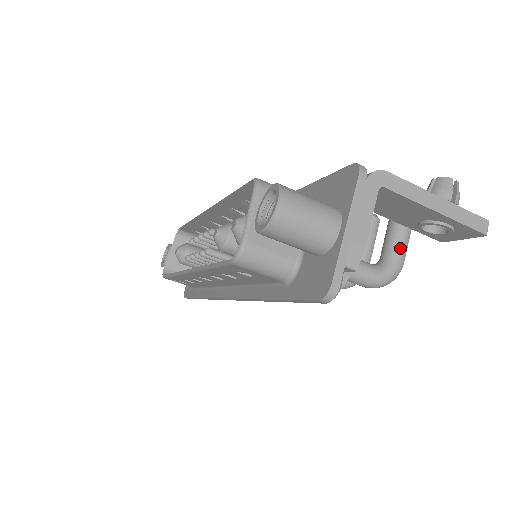
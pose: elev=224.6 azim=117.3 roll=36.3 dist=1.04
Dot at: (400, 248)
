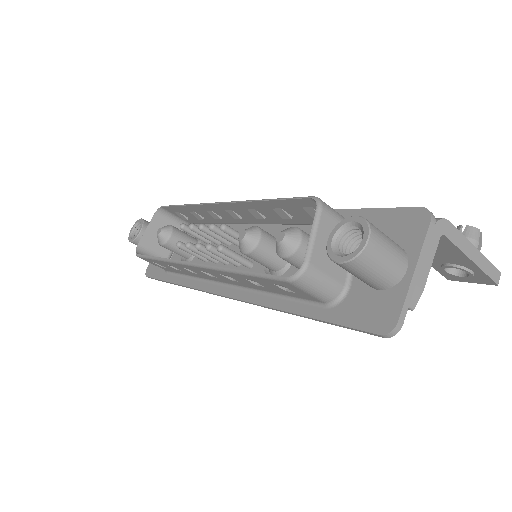
Dot at: occluded
